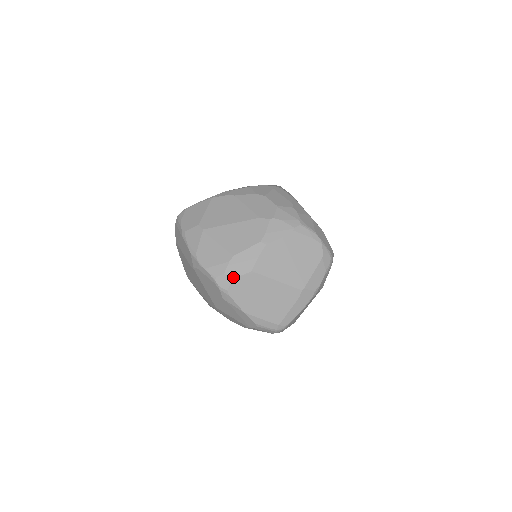
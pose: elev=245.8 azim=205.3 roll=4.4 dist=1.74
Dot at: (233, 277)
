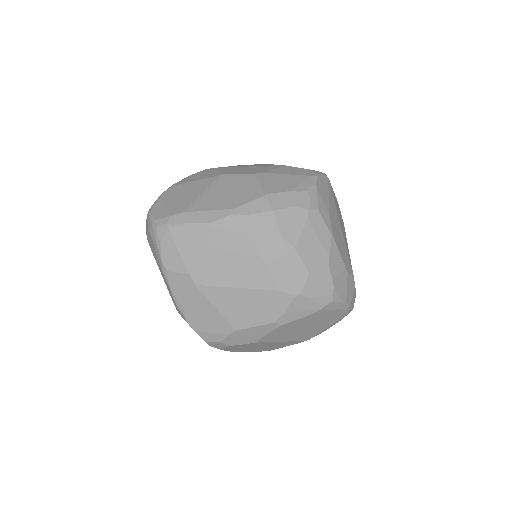
Dot at: (231, 345)
